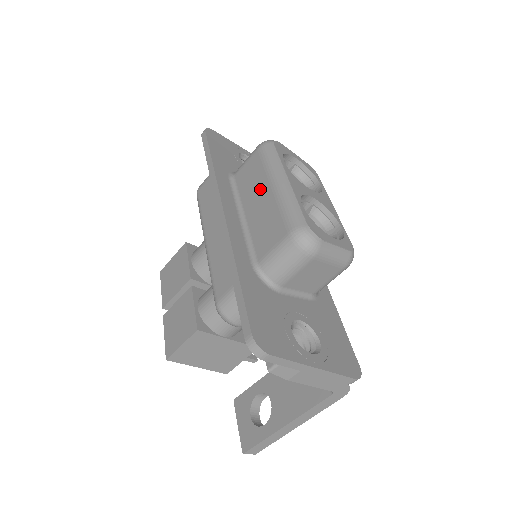
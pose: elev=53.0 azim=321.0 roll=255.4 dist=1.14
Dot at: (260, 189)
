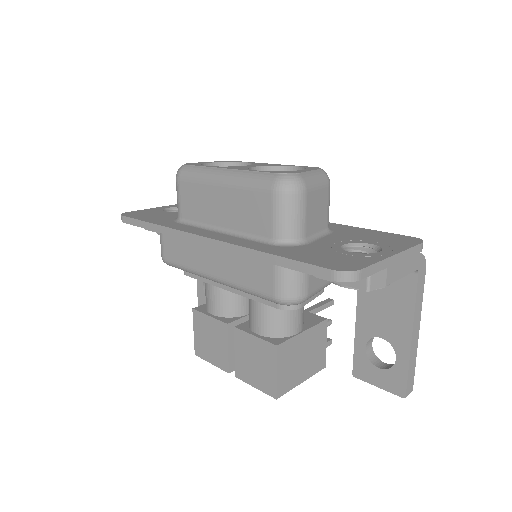
Dot at: (213, 198)
